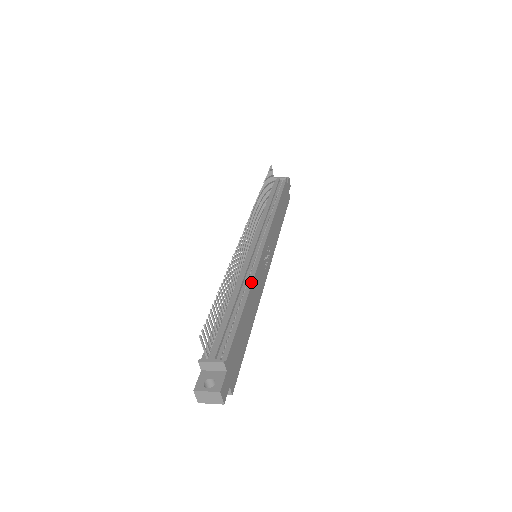
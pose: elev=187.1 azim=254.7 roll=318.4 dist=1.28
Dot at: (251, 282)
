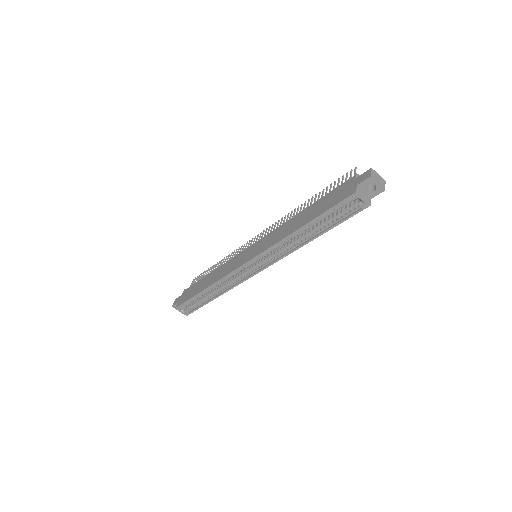
Dot at: occluded
